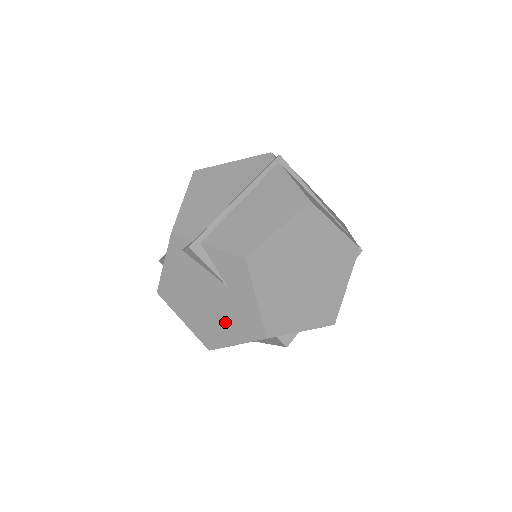
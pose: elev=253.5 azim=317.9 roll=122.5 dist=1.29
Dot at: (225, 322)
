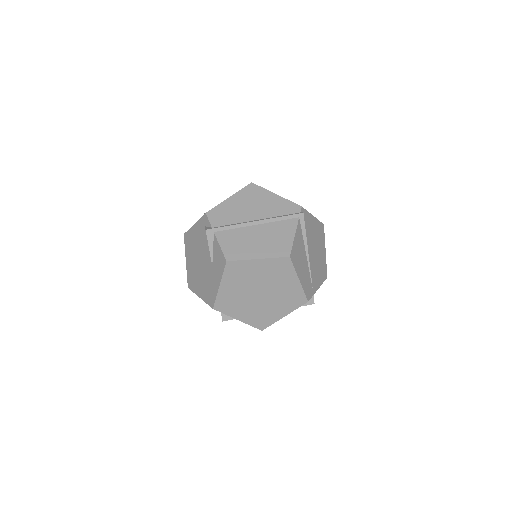
Dot at: (202, 282)
